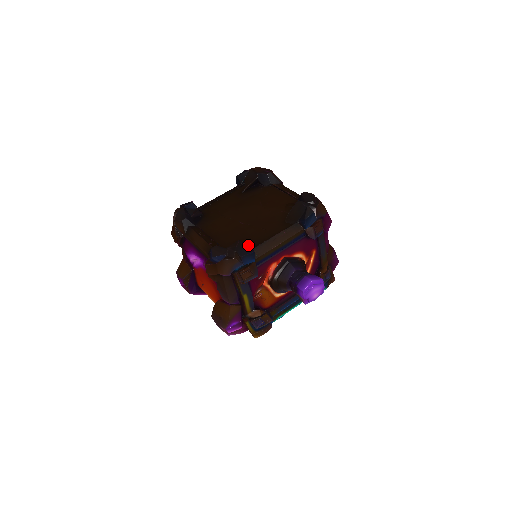
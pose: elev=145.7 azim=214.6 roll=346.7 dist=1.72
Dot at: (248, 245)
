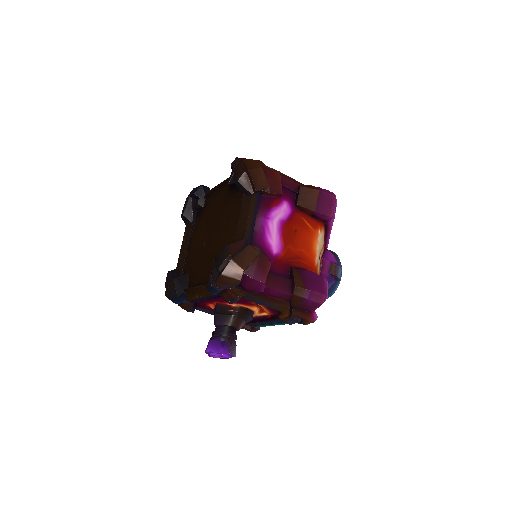
Dot at: (190, 280)
